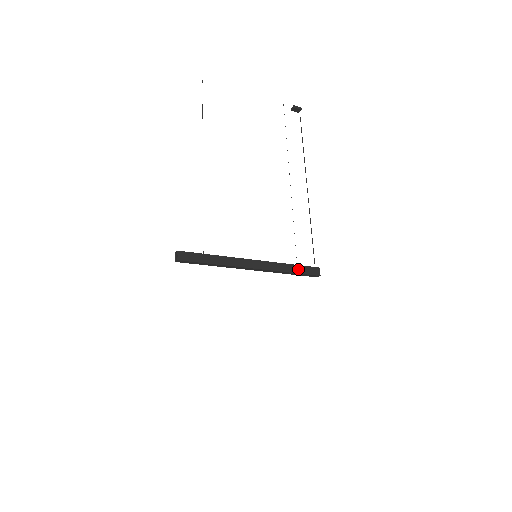
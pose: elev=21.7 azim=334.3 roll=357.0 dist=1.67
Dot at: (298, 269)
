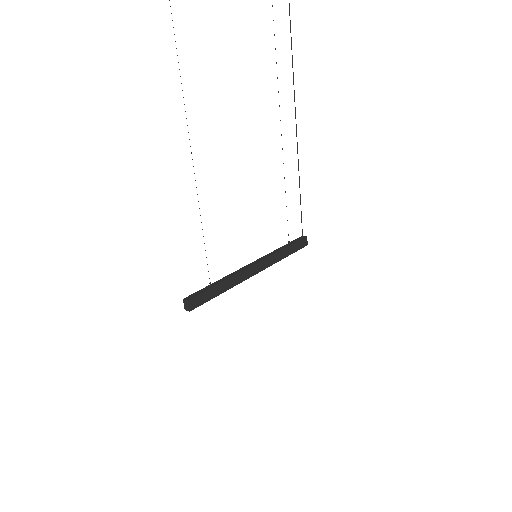
Dot at: (291, 249)
